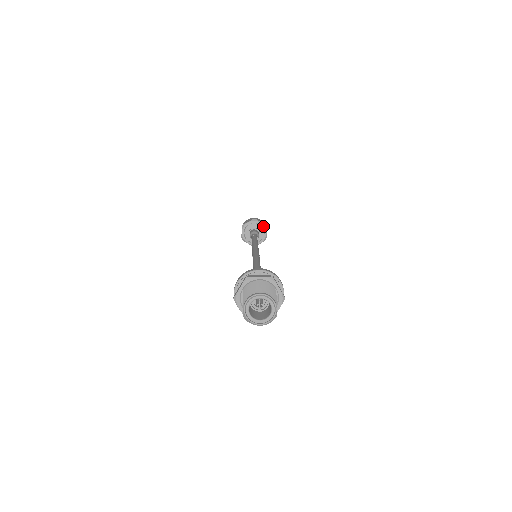
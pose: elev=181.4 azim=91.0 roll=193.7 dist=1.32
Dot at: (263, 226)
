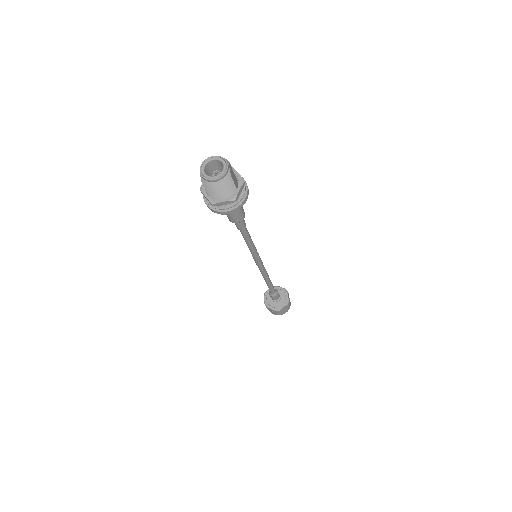
Dot at: (284, 290)
